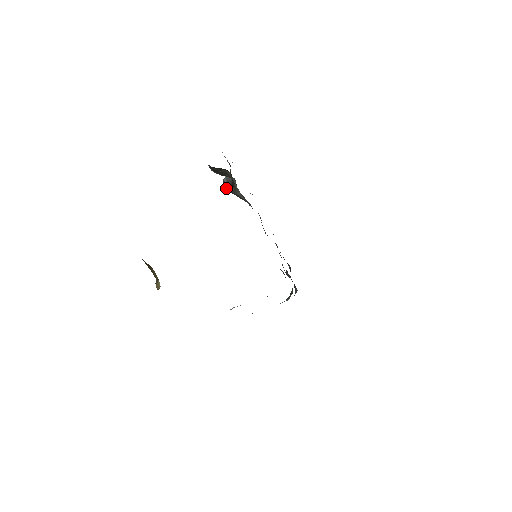
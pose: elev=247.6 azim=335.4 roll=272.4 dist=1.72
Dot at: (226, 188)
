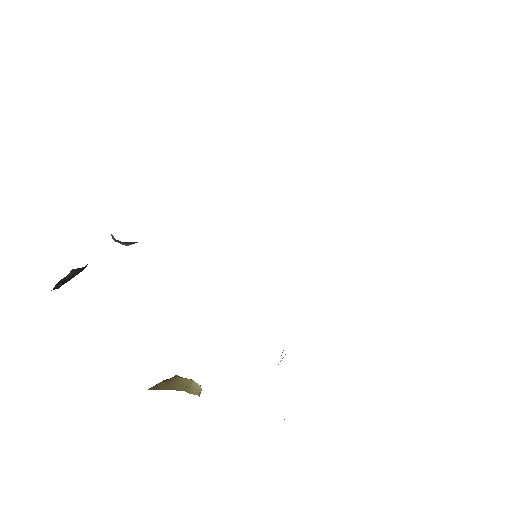
Dot at: occluded
